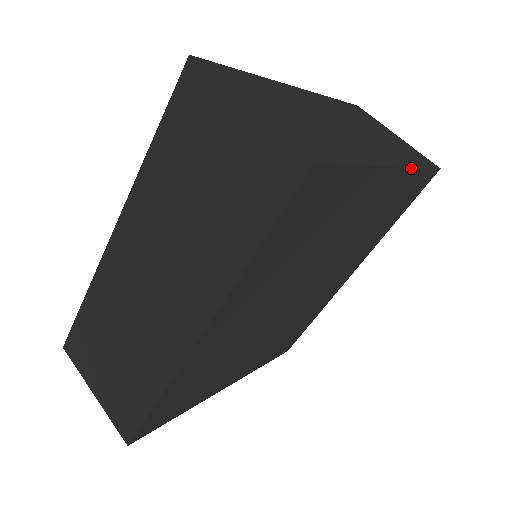
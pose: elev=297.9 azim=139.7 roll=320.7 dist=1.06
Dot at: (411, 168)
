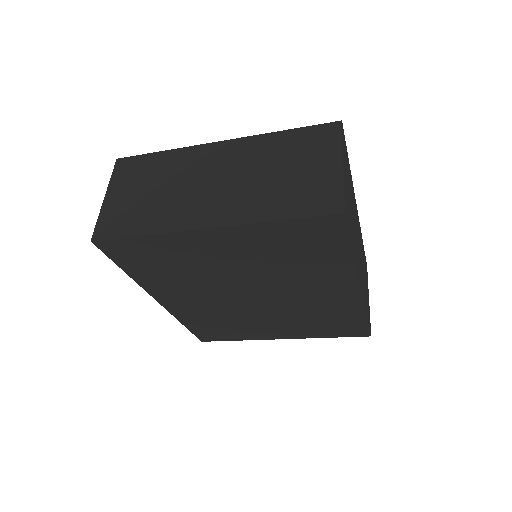
Dot at: (245, 224)
